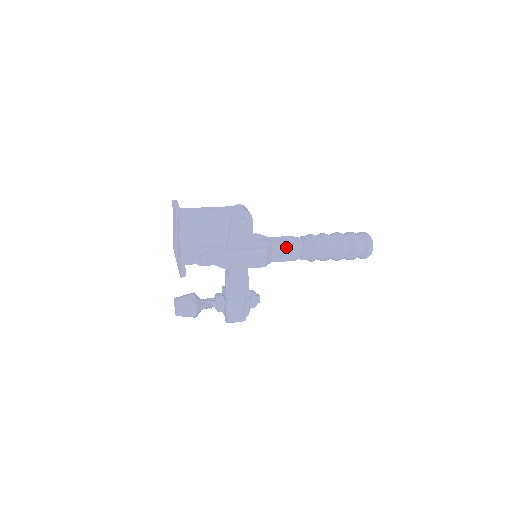
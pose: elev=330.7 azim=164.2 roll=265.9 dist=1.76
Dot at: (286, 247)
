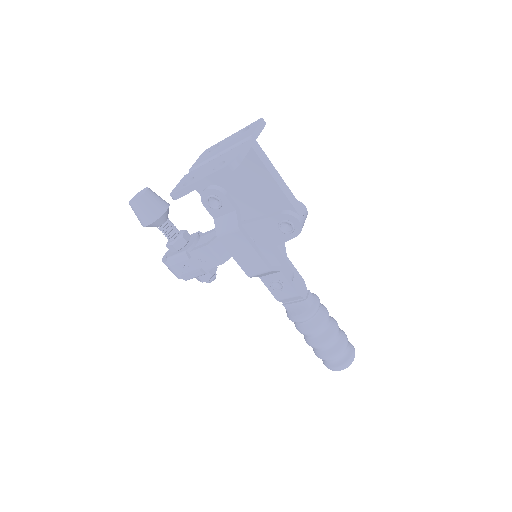
Dot at: (287, 286)
